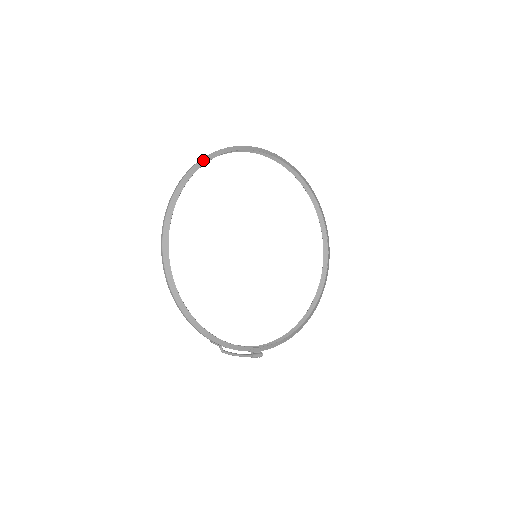
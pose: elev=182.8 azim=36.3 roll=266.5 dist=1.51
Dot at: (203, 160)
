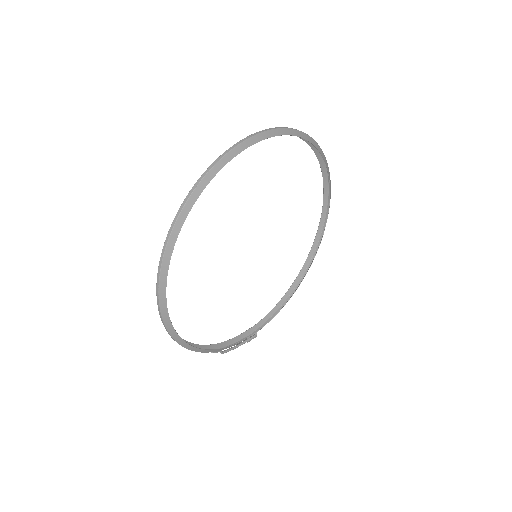
Dot at: (200, 185)
